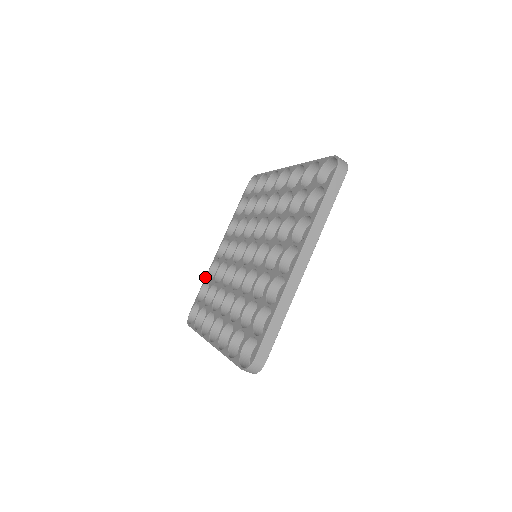
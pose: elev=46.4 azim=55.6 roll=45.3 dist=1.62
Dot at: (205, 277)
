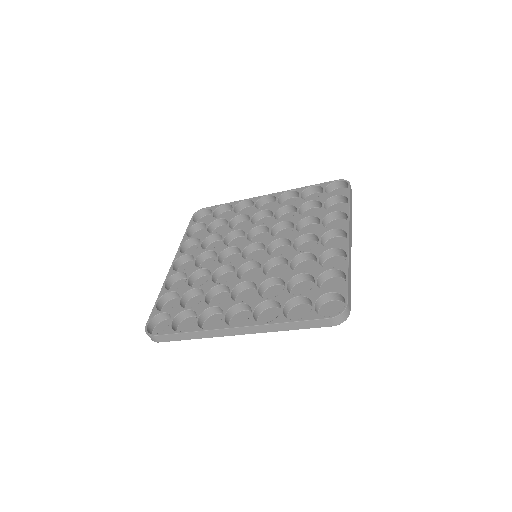
Dot at: occluded
